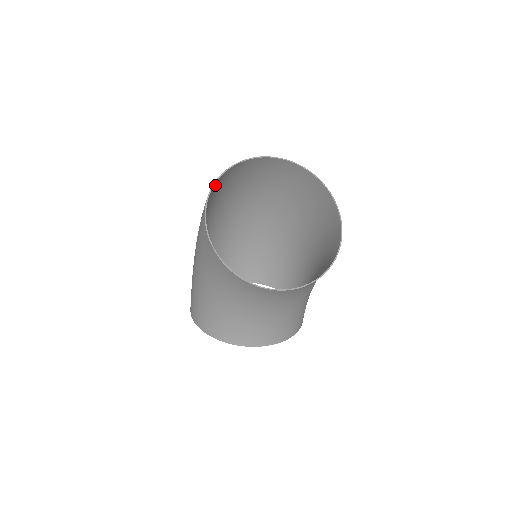
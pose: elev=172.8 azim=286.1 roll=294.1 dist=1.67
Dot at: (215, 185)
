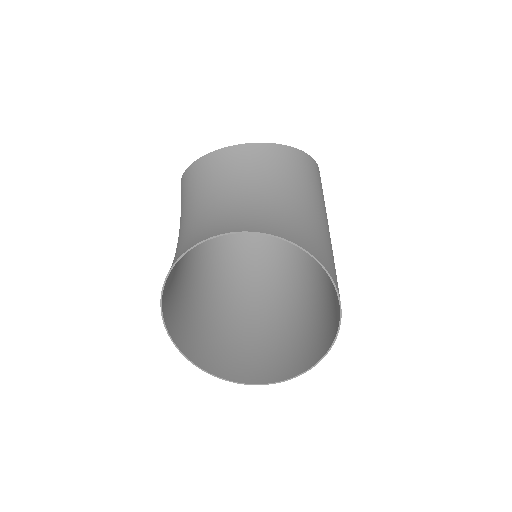
Dot at: occluded
